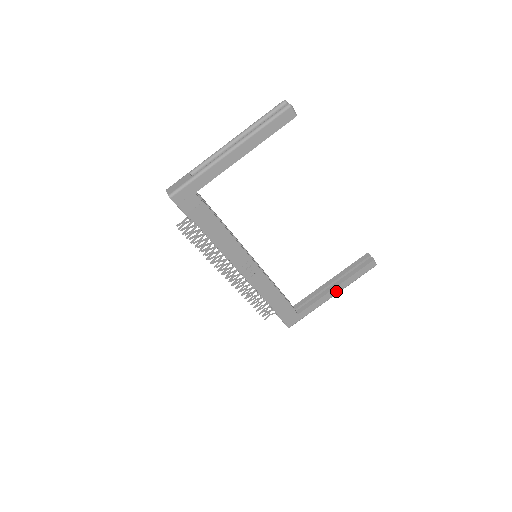
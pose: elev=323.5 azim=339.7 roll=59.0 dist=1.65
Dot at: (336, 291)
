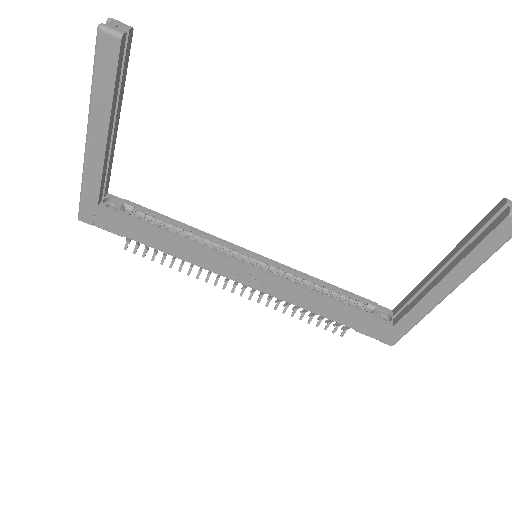
Dot at: (450, 283)
